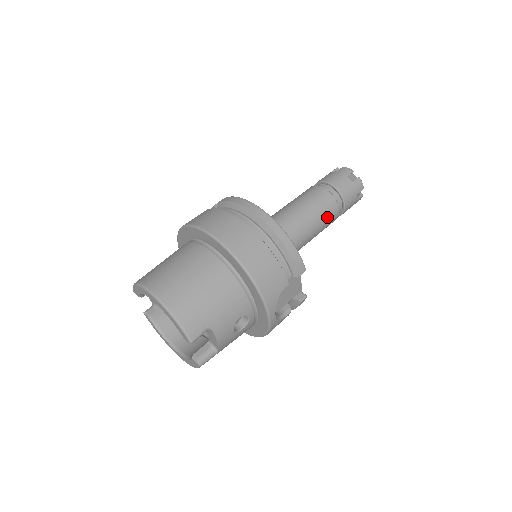
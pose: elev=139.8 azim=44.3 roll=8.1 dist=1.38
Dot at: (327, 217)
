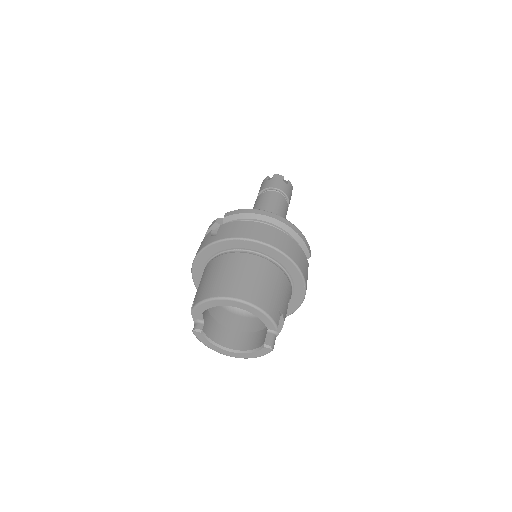
Dot at: (286, 214)
